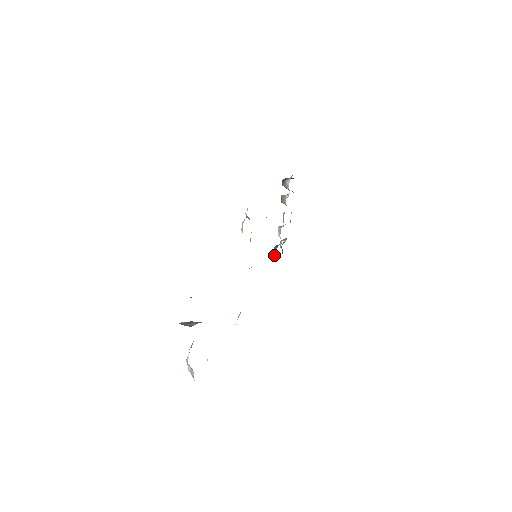
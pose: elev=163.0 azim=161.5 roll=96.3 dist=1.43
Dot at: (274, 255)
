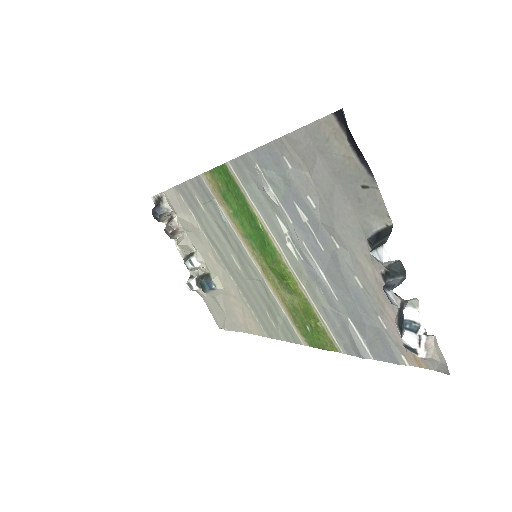
Dot at: (216, 284)
